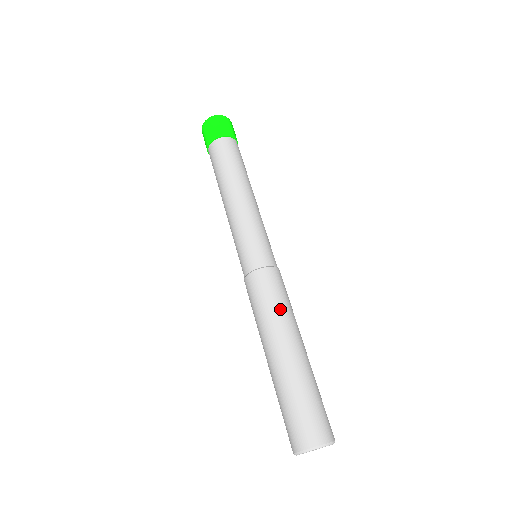
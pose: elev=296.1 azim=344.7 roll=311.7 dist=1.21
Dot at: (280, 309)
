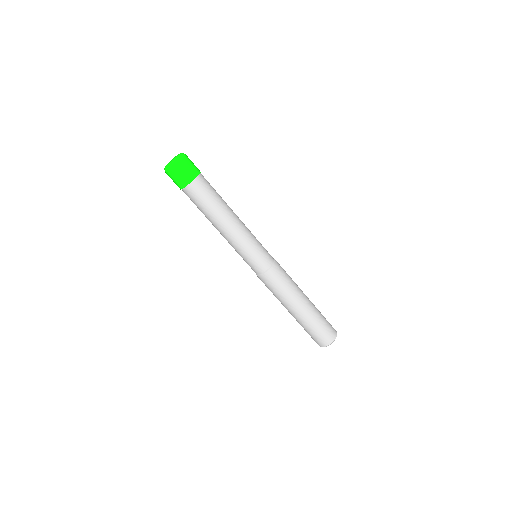
Dot at: (285, 292)
